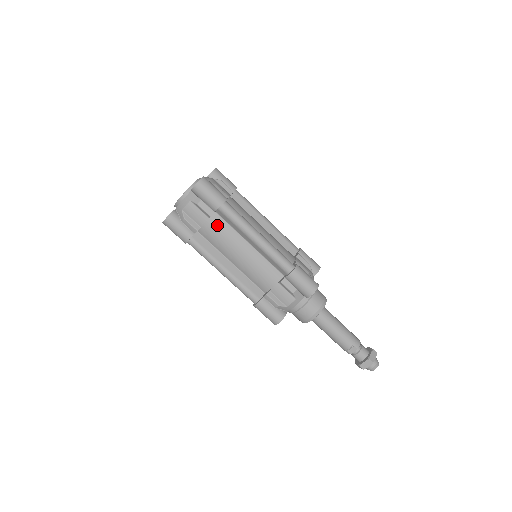
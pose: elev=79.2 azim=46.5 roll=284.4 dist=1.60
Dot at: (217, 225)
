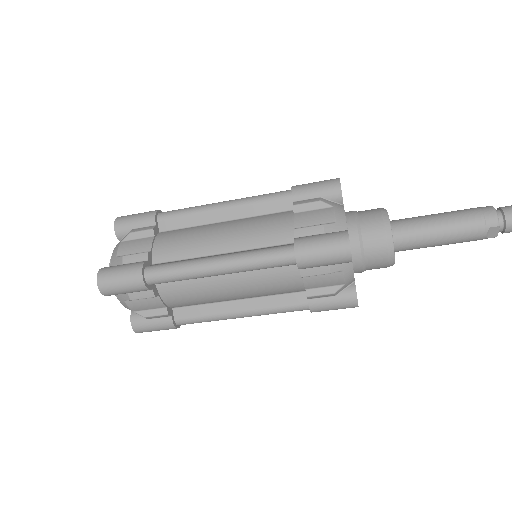
Dot at: (174, 292)
